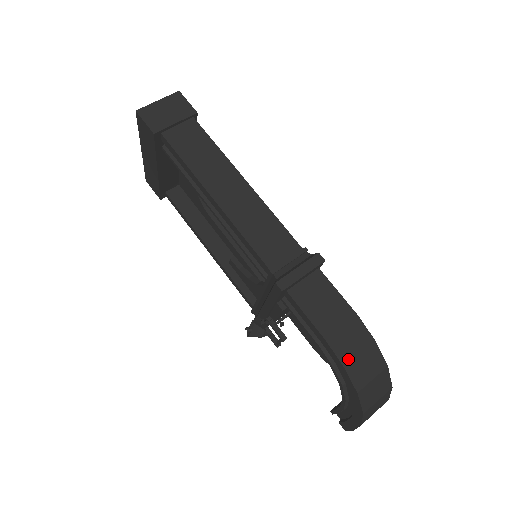
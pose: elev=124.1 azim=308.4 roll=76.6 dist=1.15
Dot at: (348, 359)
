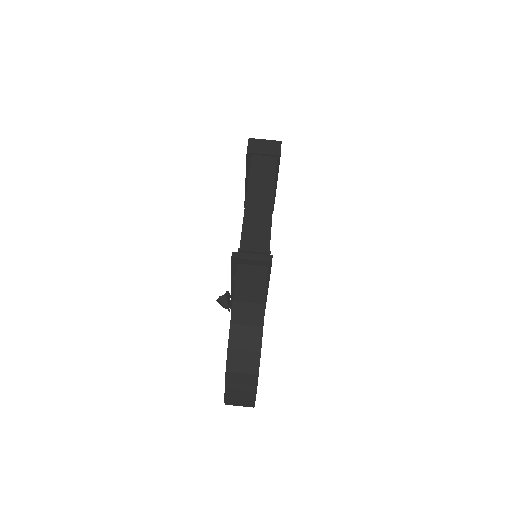
Dot at: (237, 322)
